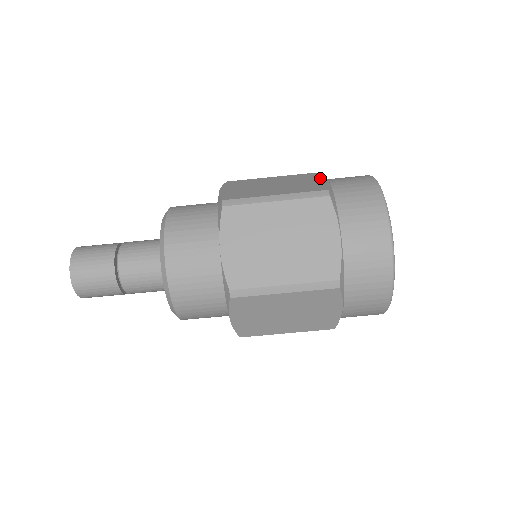
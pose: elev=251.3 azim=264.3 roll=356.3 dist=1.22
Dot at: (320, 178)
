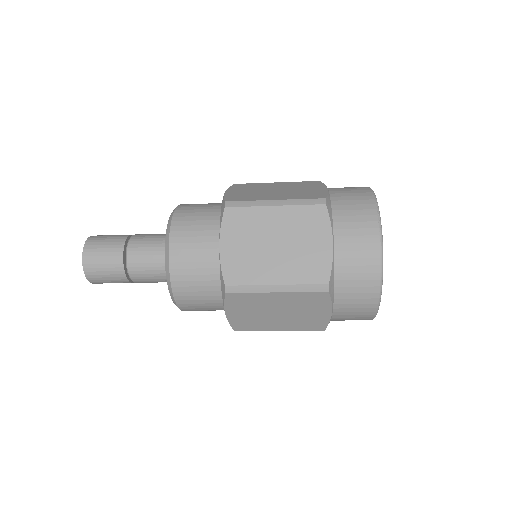
Dot at: (326, 234)
